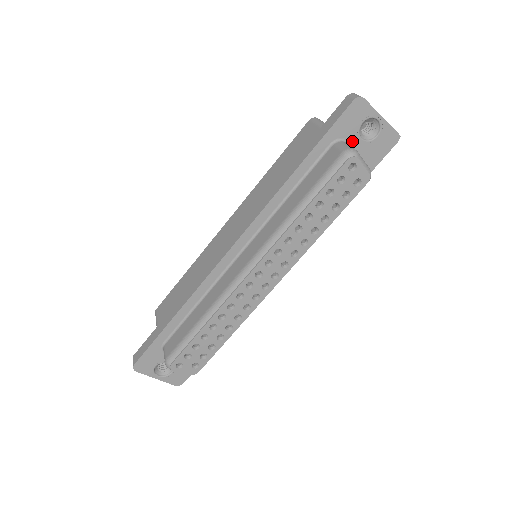
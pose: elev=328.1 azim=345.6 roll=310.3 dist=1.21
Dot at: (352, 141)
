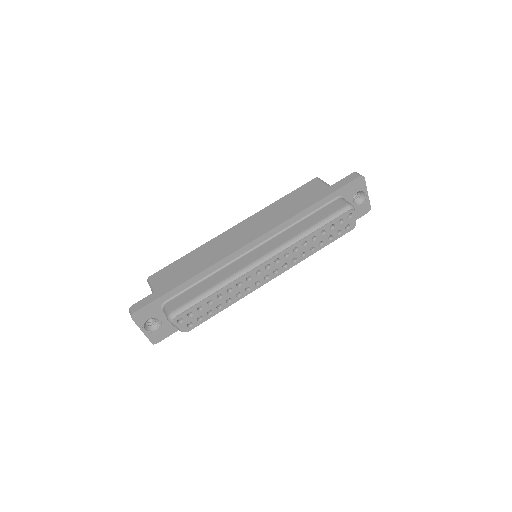
Dot at: (348, 201)
